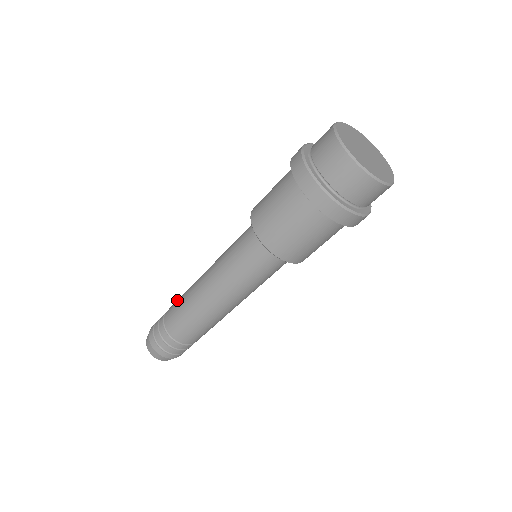
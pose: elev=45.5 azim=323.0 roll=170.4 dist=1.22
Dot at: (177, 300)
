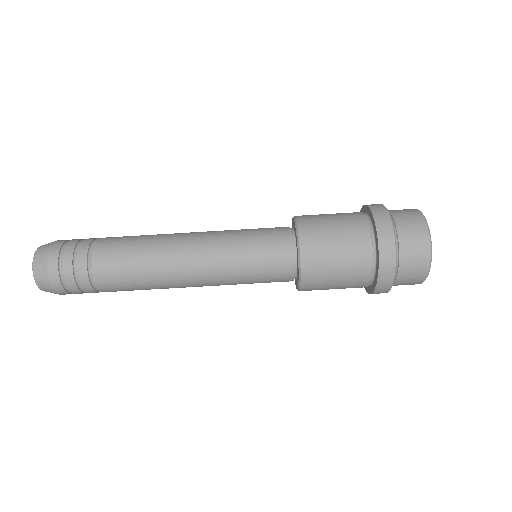
Dot at: (121, 242)
